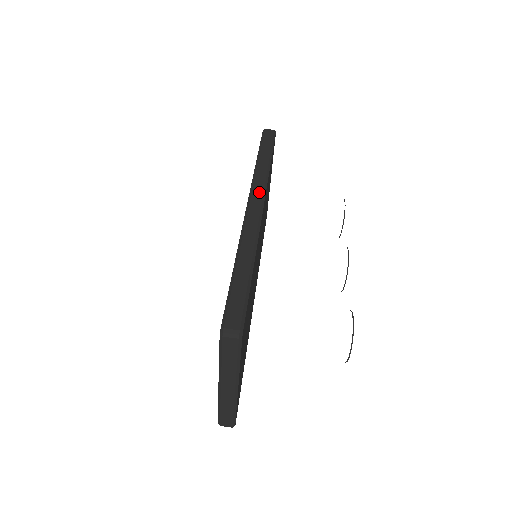
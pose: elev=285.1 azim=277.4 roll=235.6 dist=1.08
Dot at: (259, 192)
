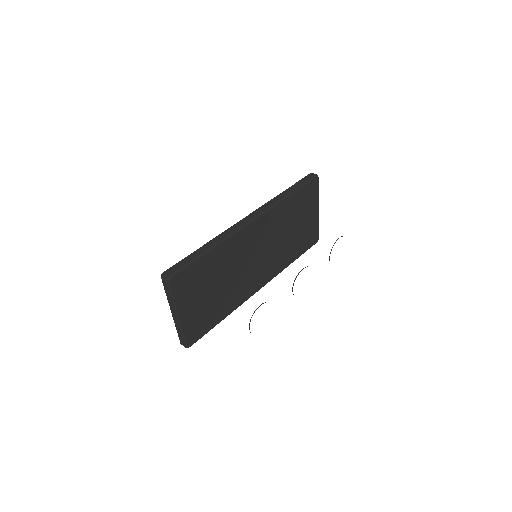
Dot at: (258, 212)
